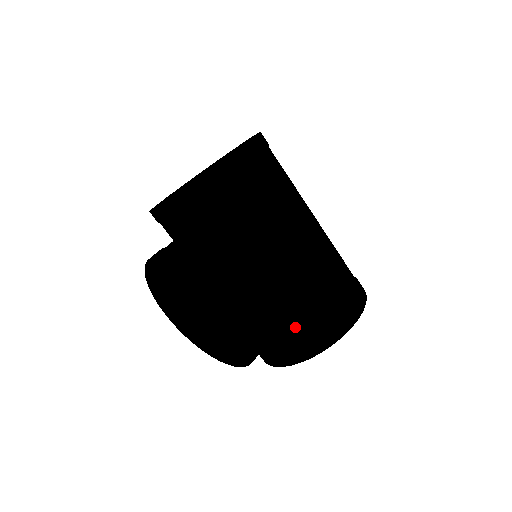
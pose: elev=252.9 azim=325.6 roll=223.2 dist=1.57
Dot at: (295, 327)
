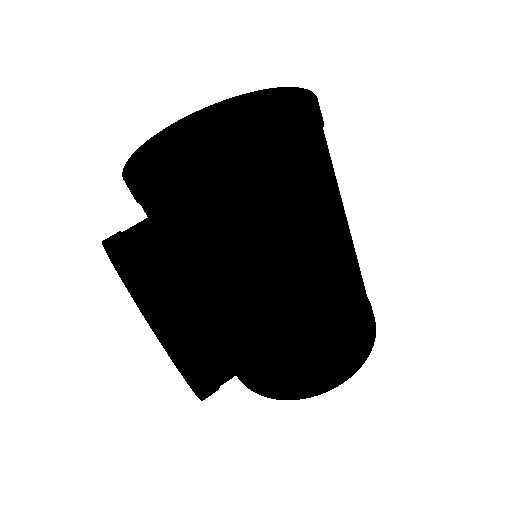
Dot at: (267, 370)
